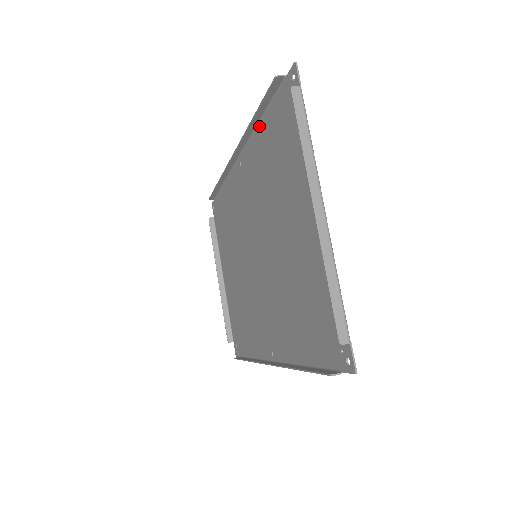
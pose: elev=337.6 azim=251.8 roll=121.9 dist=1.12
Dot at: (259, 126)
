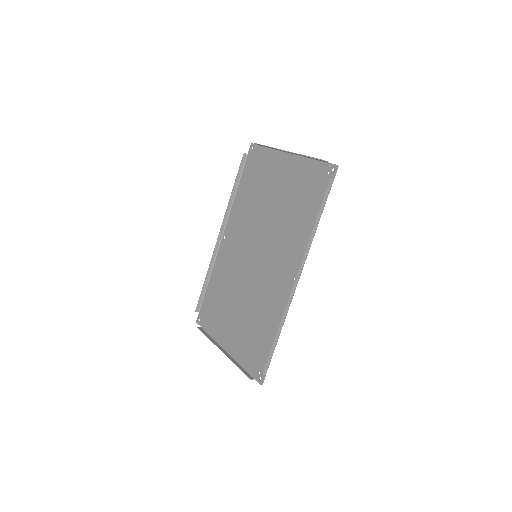
Dot at: (236, 195)
